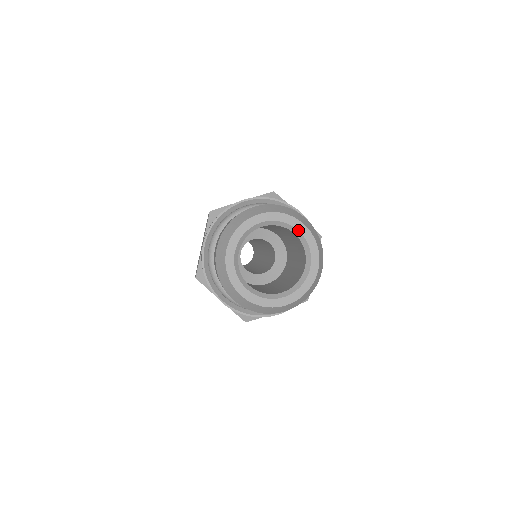
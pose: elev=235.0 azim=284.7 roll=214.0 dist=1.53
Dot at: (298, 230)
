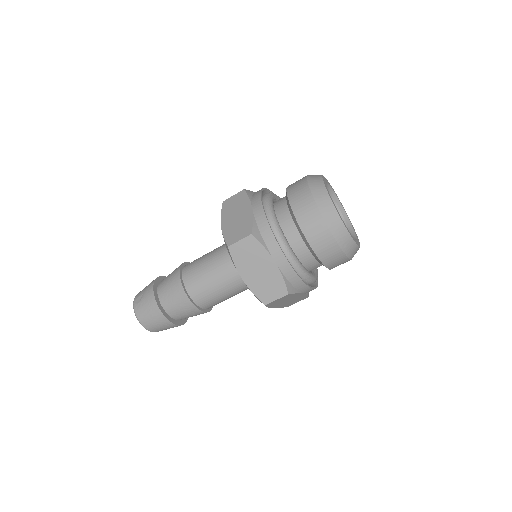
Dot at: (354, 230)
